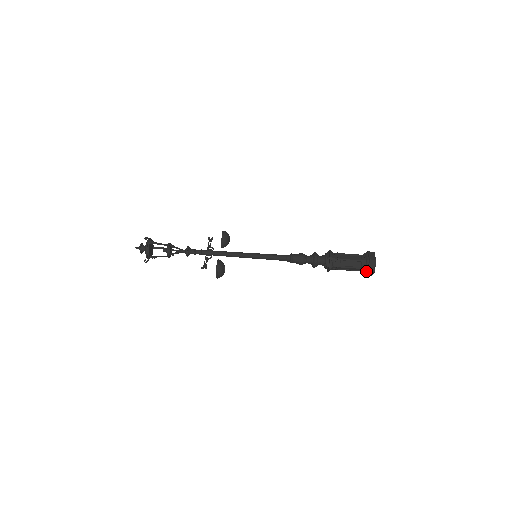
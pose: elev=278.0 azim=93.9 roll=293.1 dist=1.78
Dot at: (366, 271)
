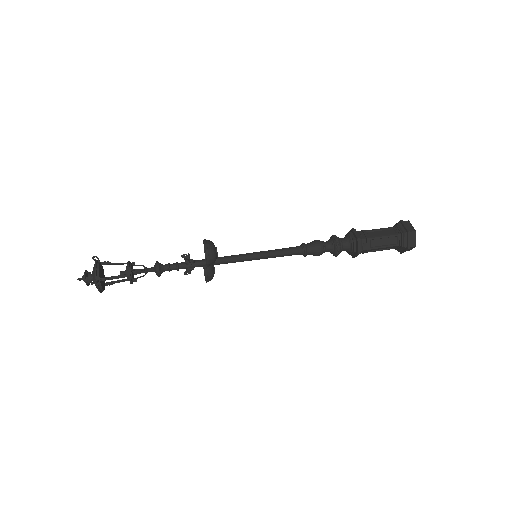
Dot at: (405, 234)
